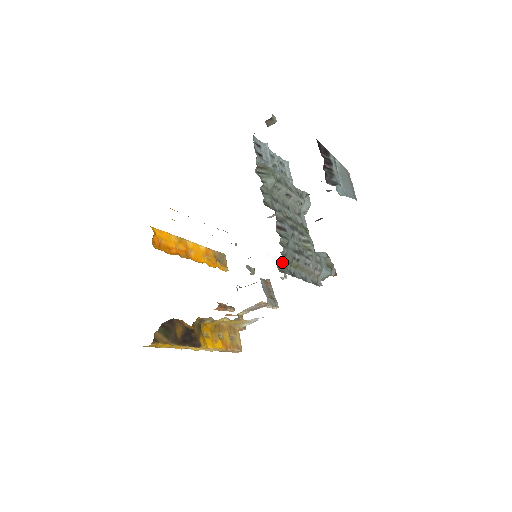
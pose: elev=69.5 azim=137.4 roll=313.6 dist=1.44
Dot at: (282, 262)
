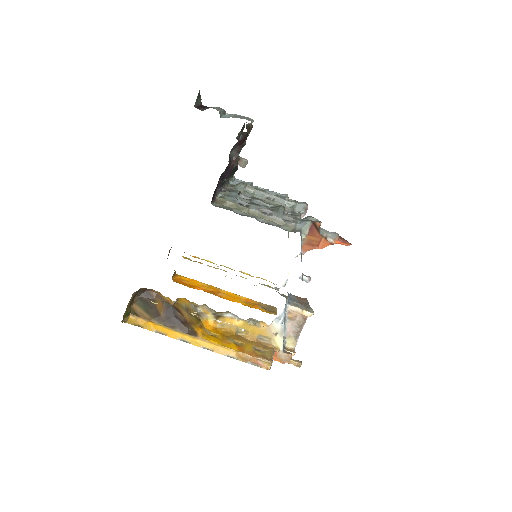
Dot at: (222, 205)
